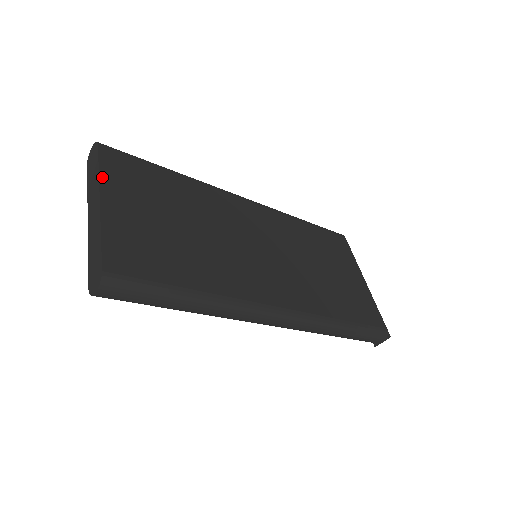
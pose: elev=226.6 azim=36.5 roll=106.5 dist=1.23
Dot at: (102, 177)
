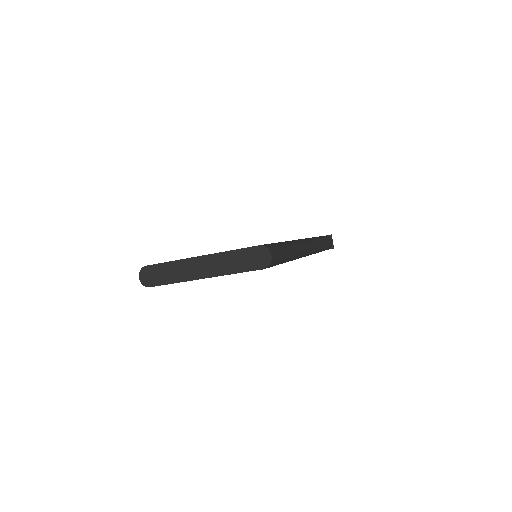
Dot at: (178, 260)
